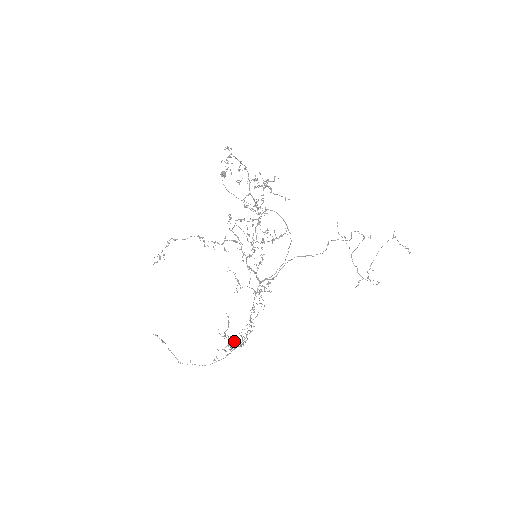
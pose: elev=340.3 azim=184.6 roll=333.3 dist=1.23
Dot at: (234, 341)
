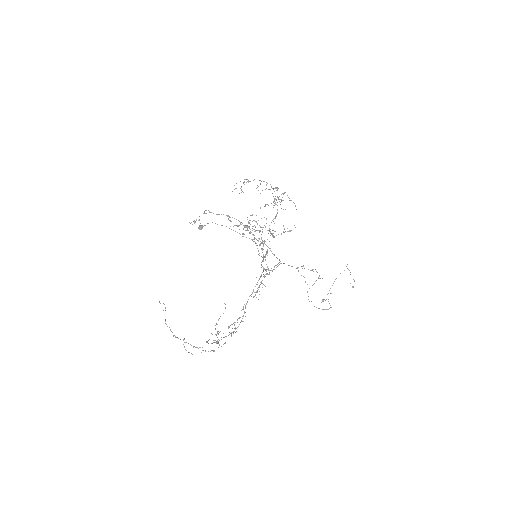
Dot at: occluded
